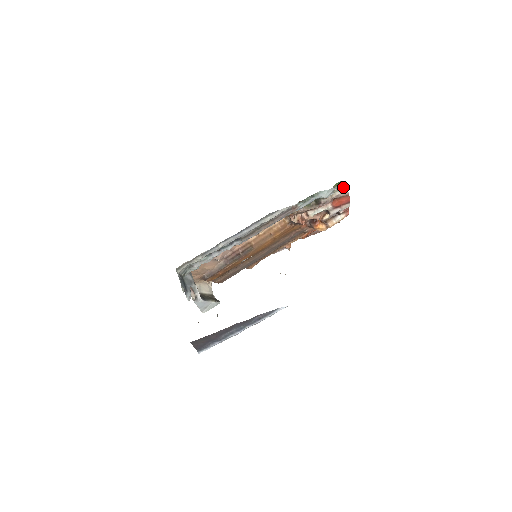
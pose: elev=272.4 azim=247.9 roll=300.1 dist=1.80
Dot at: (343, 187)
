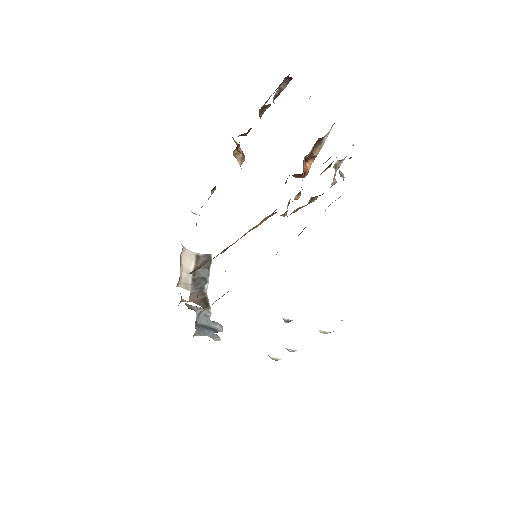
Dot at: (350, 157)
